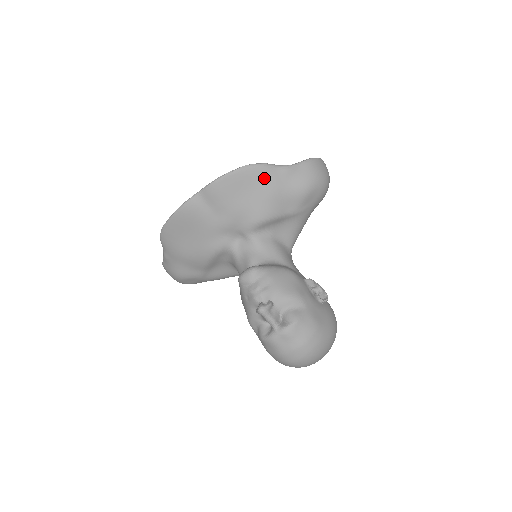
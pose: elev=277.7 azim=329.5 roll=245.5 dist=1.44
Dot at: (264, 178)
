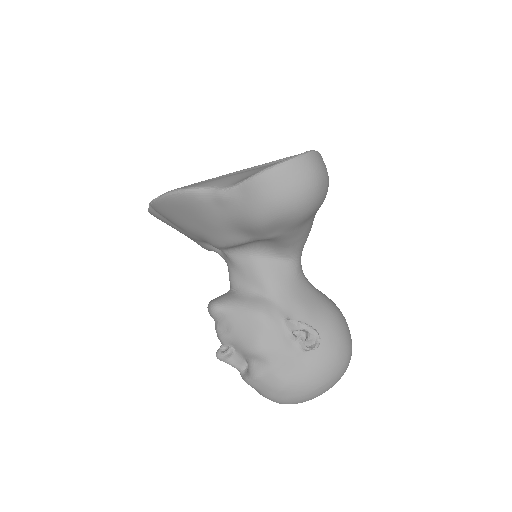
Dot at: (197, 207)
